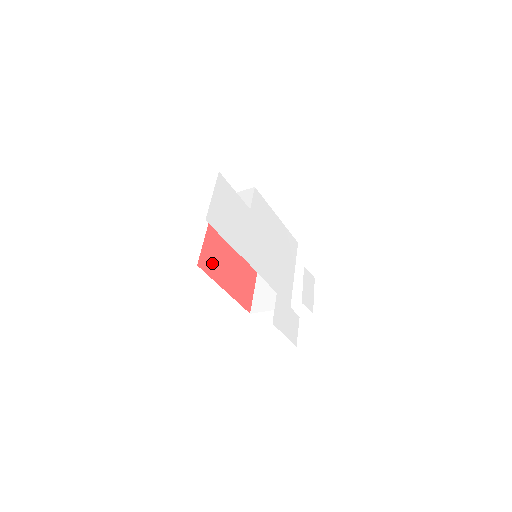
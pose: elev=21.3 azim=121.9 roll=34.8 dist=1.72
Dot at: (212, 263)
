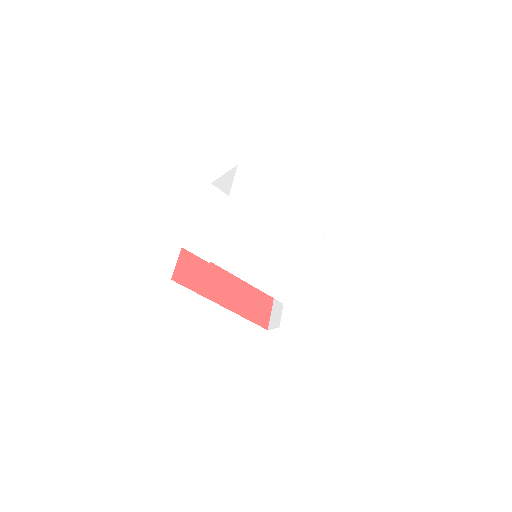
Dot at: (198, 273)
